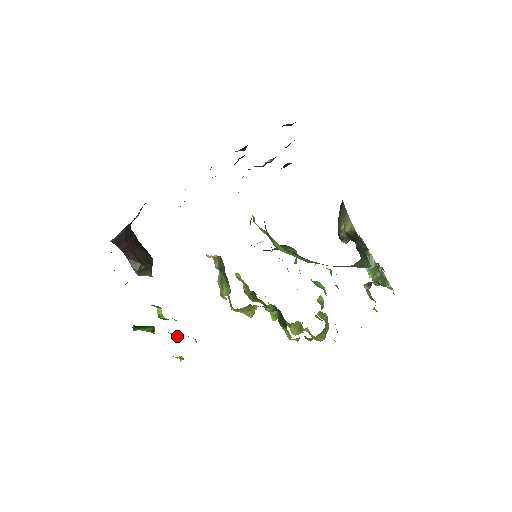
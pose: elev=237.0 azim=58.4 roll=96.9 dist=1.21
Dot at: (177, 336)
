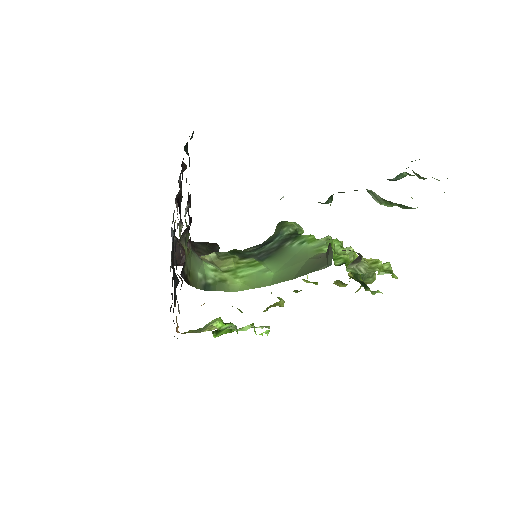
Dot at: (247, 328)
